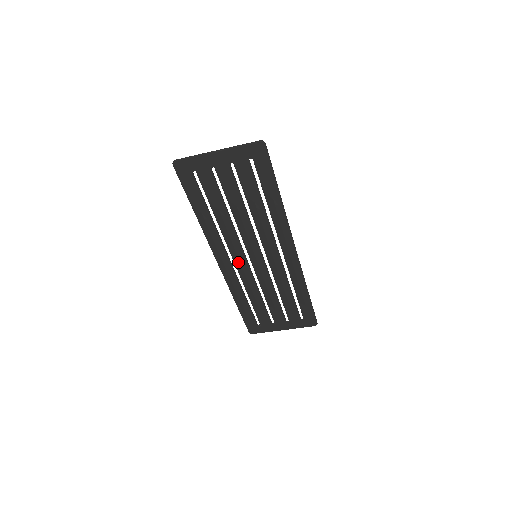
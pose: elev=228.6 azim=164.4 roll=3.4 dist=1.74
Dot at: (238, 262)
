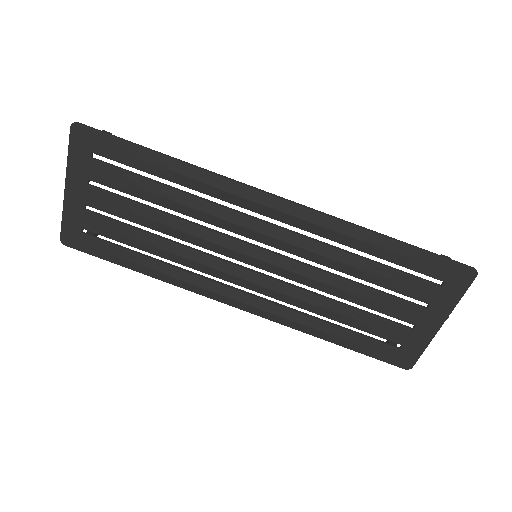
Dot at: (249, 284)
